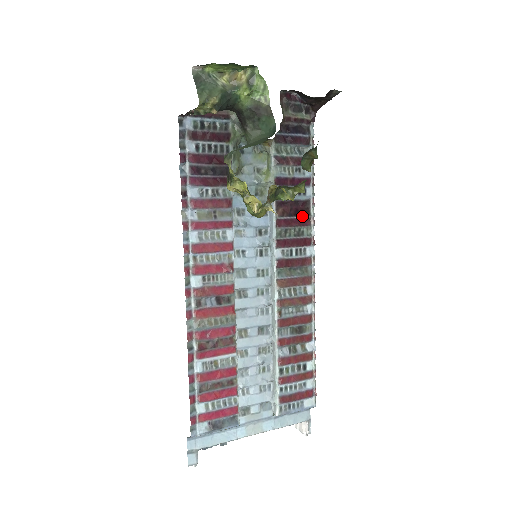
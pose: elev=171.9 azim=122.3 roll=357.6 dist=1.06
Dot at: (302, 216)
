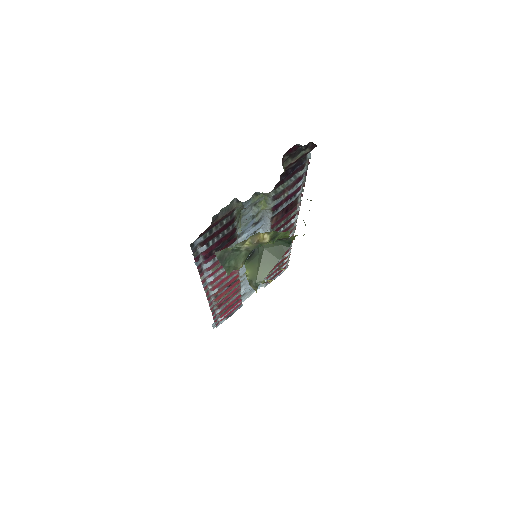
Dot at: (291, 209)
